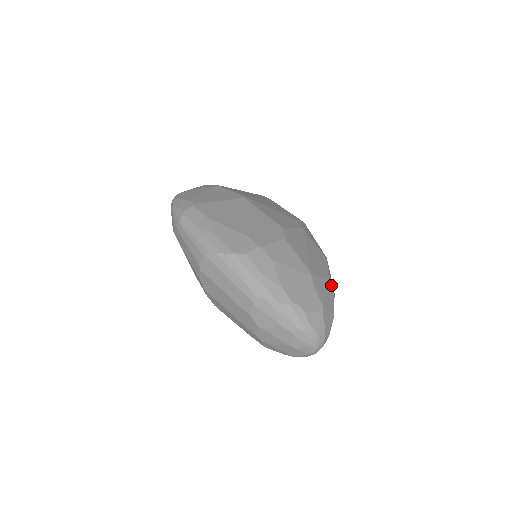
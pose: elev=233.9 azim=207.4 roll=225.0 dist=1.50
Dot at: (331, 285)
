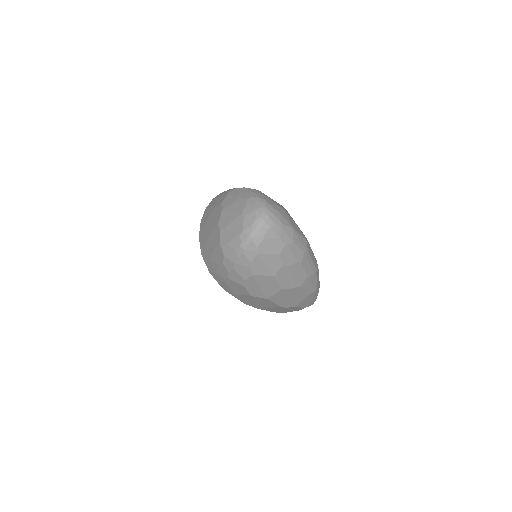
Dot at: (305, 237)
